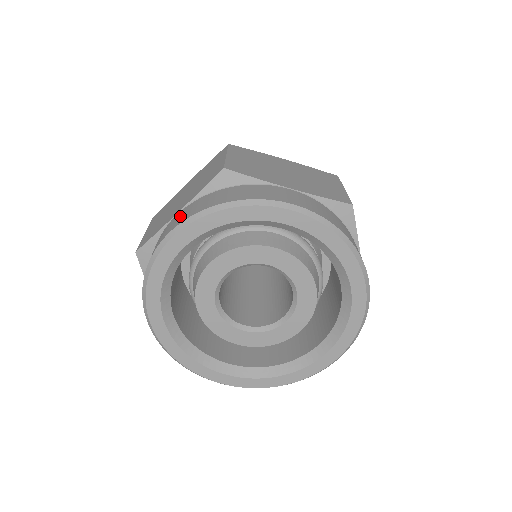
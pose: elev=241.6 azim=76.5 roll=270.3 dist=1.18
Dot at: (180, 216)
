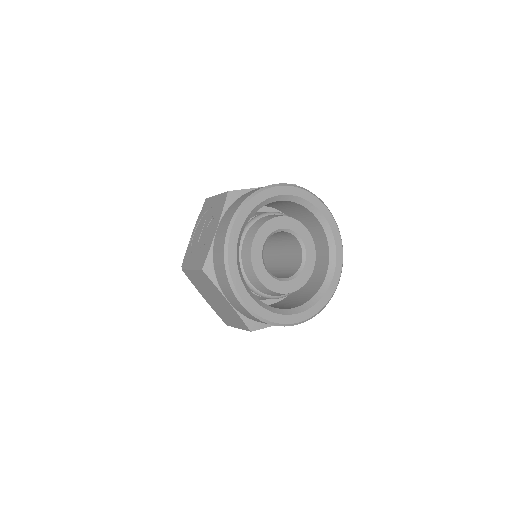
Dot at: occluded
